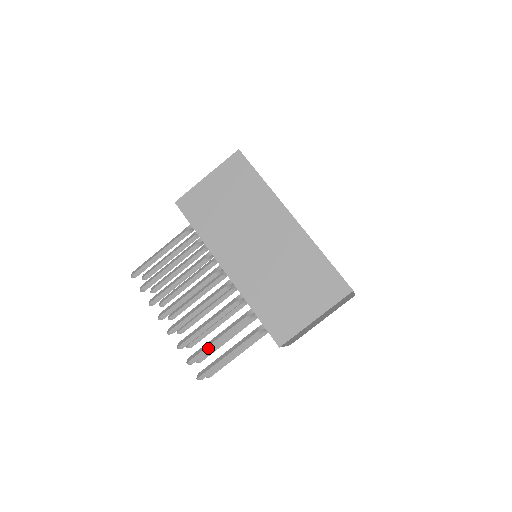
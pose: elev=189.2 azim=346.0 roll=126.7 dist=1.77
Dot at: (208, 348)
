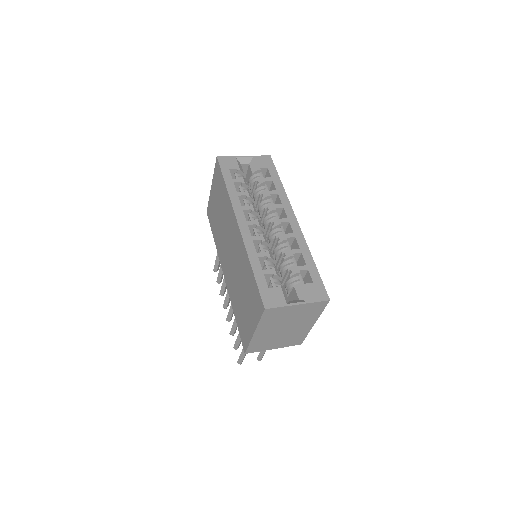
Dot at: (238, 339)
